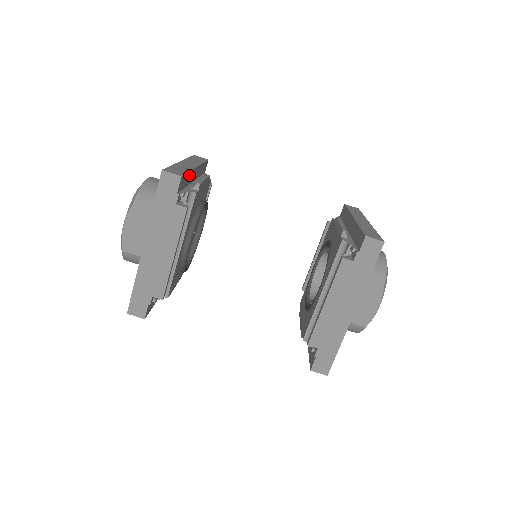
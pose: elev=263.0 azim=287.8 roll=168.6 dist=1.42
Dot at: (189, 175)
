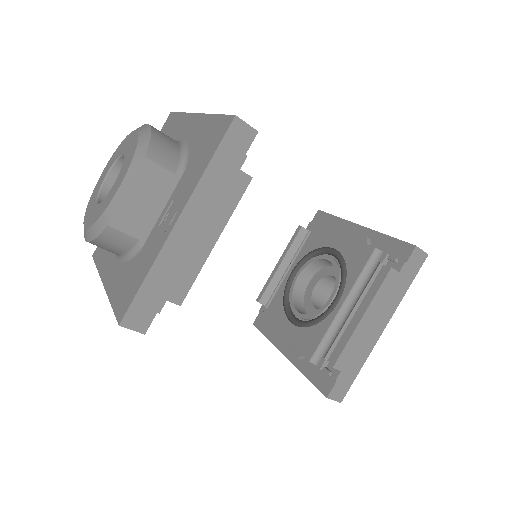
Dot at: occluded
